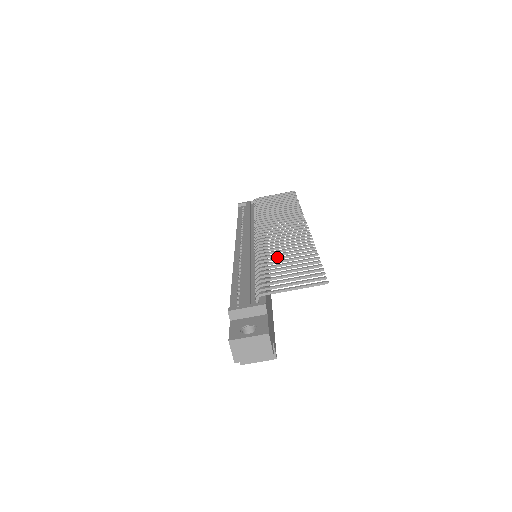
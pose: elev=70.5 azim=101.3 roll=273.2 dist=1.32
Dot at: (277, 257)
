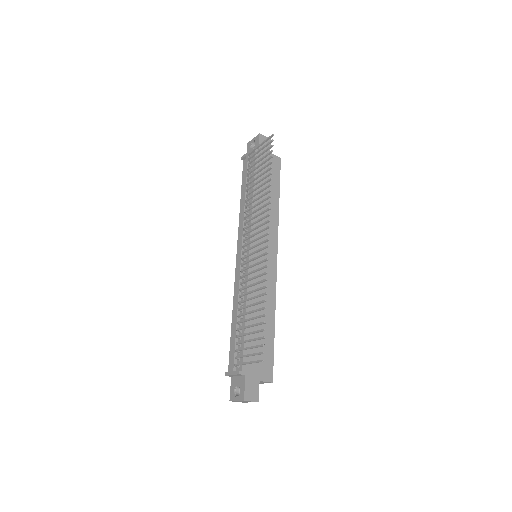
Dot at: (246, 306)
